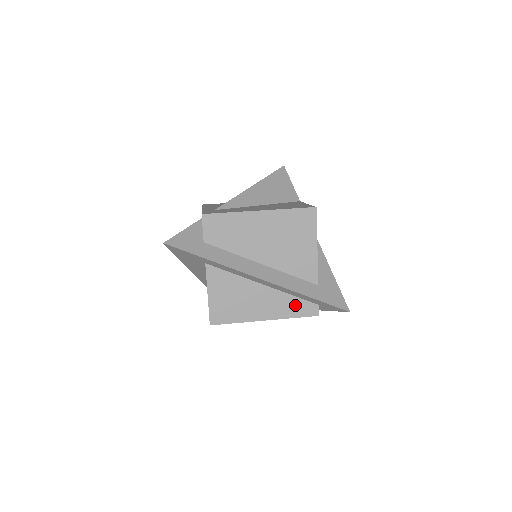
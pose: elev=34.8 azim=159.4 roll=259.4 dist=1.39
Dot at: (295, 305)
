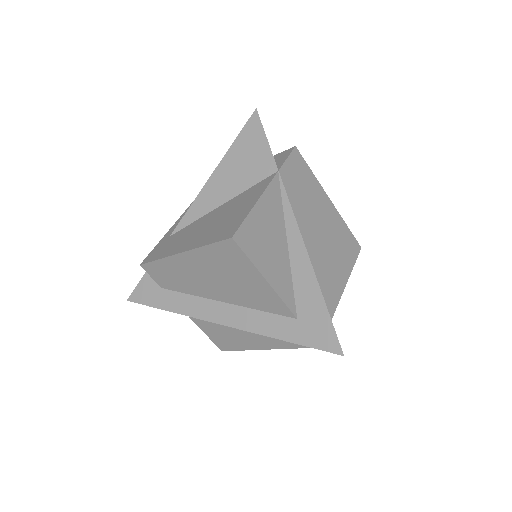
Dot at: occluded
